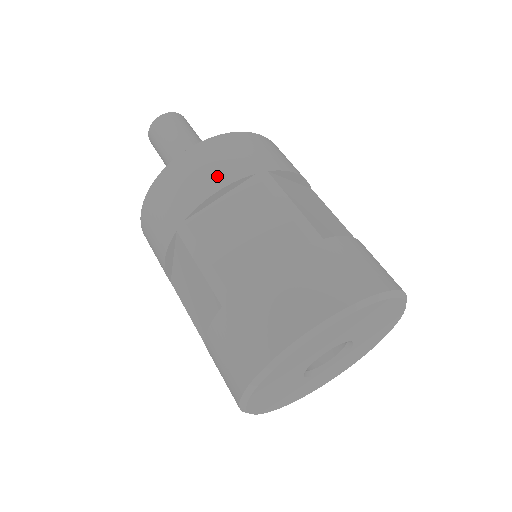
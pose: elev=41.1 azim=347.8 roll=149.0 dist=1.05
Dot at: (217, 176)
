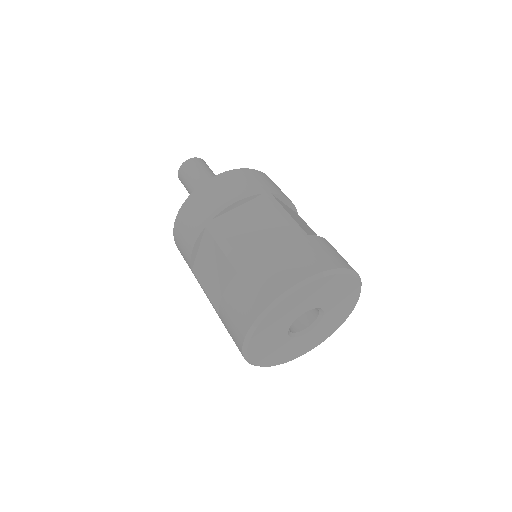
Dot at: (237, 192)
